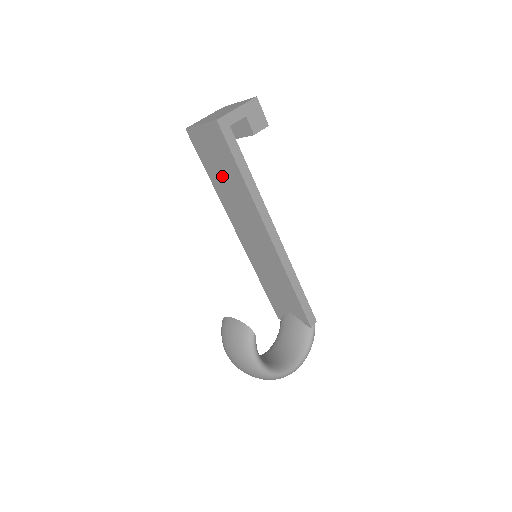
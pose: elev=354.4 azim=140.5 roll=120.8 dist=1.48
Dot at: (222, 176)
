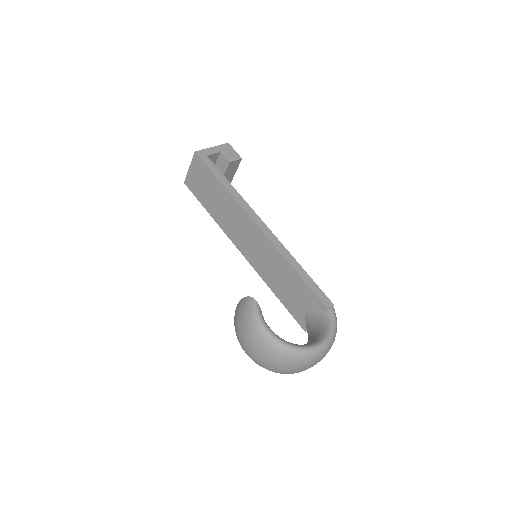
Dot at: (213, 200)
